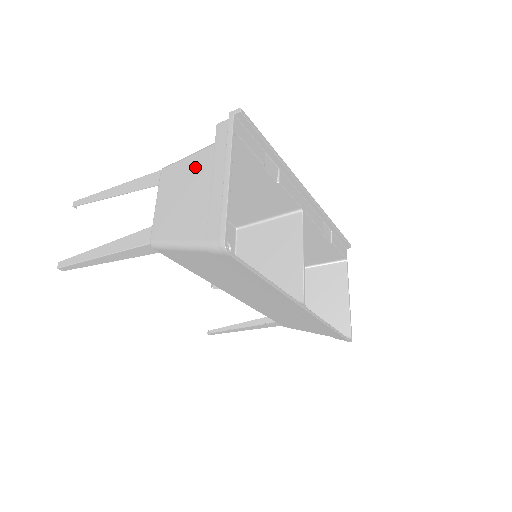
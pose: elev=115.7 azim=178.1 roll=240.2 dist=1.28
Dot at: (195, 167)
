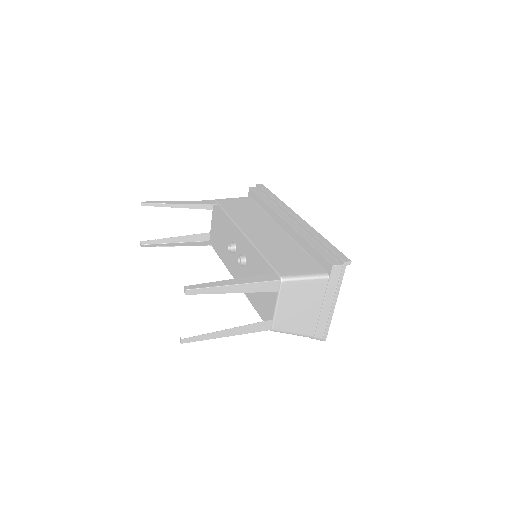
Dot at: (312, 290)
